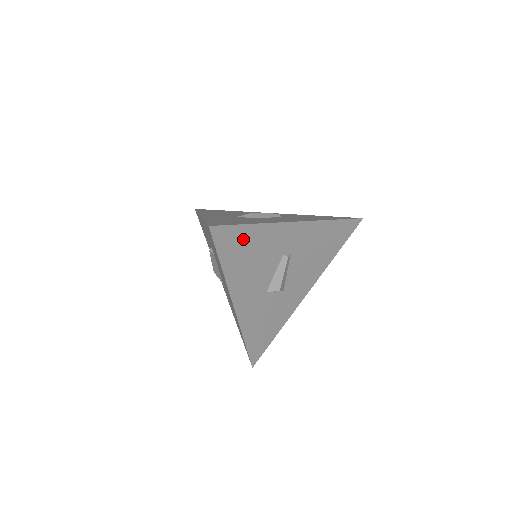
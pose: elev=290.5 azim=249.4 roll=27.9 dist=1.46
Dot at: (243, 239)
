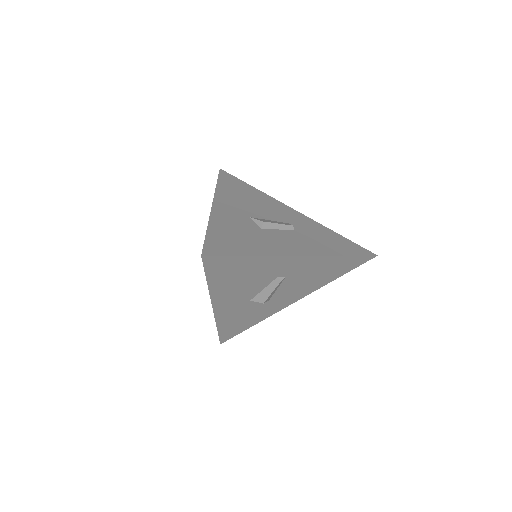
Dot at: (237, 265)
